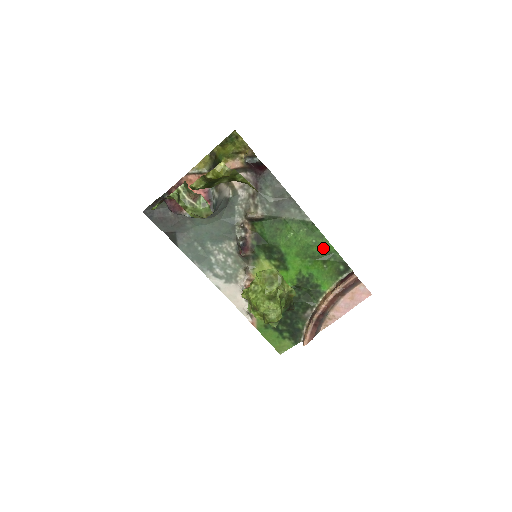
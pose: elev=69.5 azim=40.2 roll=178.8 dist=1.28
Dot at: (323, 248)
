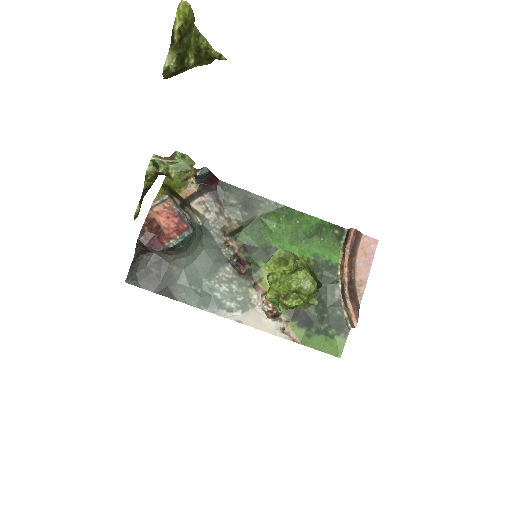
Dot at: (309, 224)
